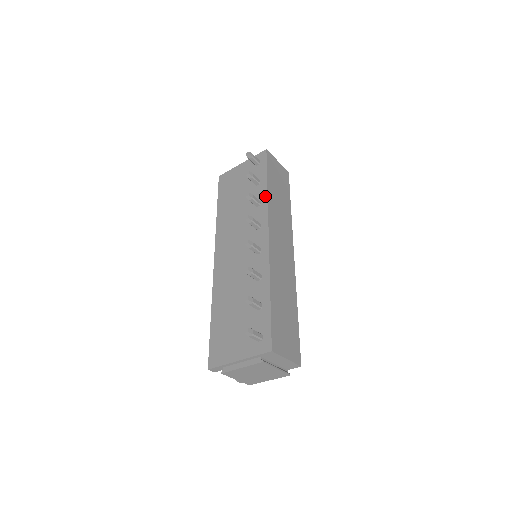
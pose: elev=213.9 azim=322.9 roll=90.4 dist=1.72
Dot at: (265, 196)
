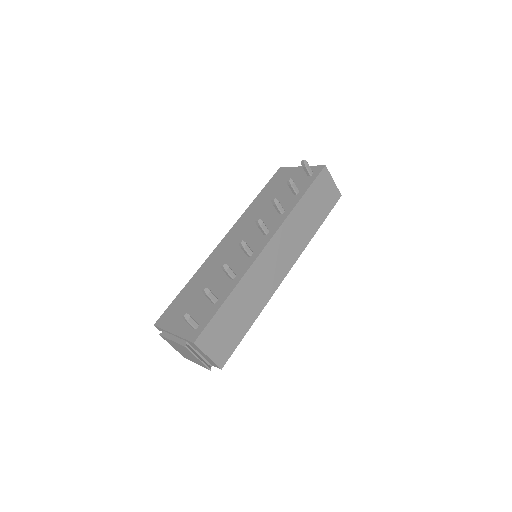
Dot at: (291, 208)
